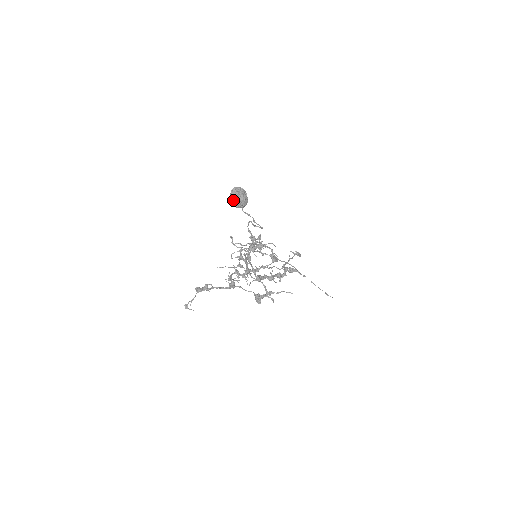
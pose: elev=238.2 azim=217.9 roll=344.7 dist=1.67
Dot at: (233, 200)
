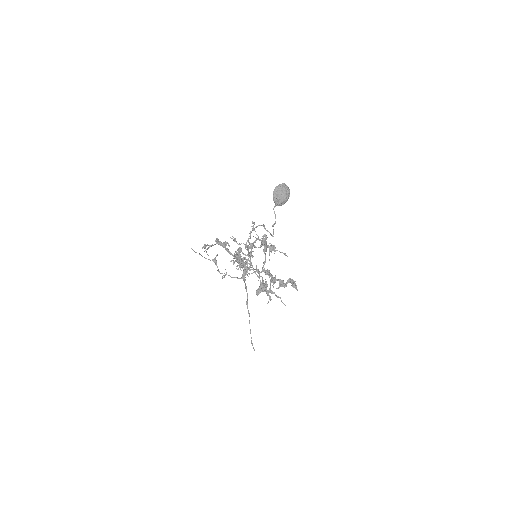
Dot at: (277, 192)
